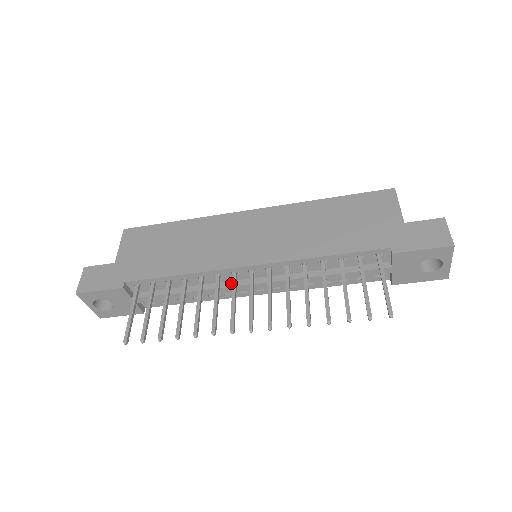
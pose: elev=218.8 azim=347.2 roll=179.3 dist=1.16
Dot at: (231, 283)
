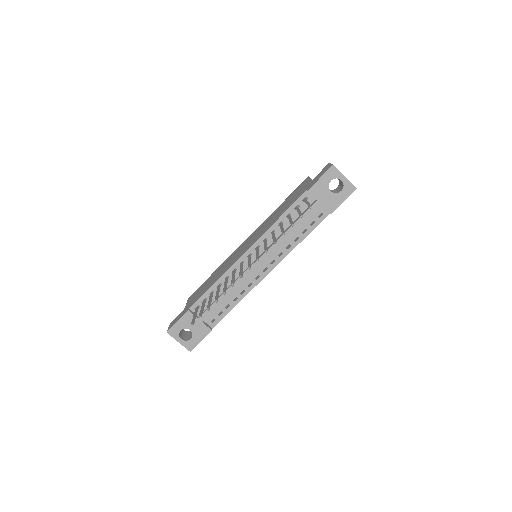
Dot at: (244, 272)
